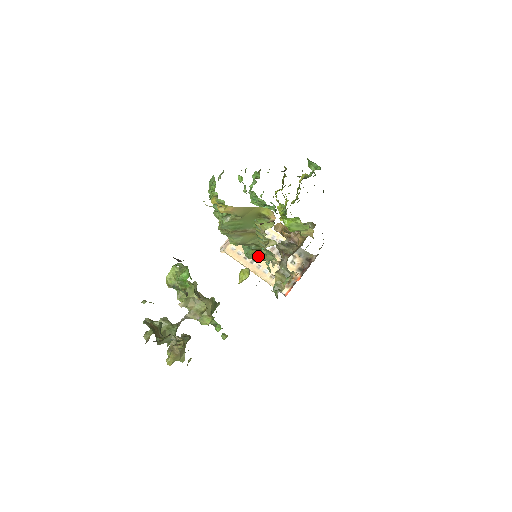
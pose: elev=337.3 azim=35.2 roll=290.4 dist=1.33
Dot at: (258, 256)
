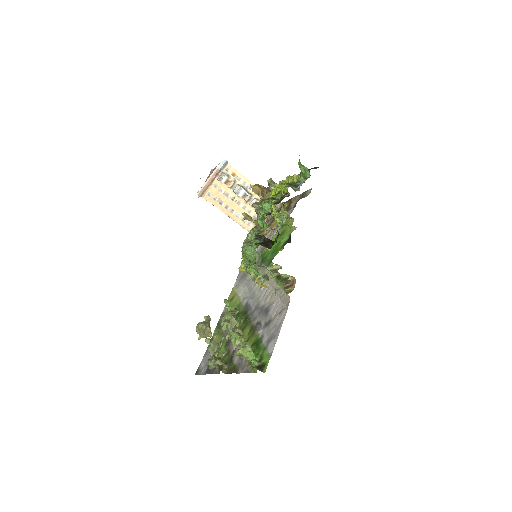
Dot at: occluded
